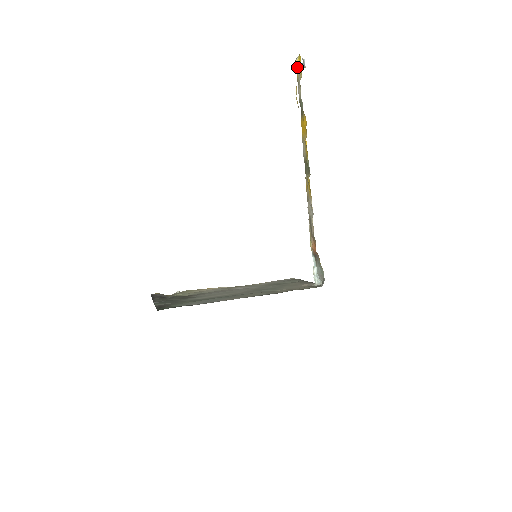
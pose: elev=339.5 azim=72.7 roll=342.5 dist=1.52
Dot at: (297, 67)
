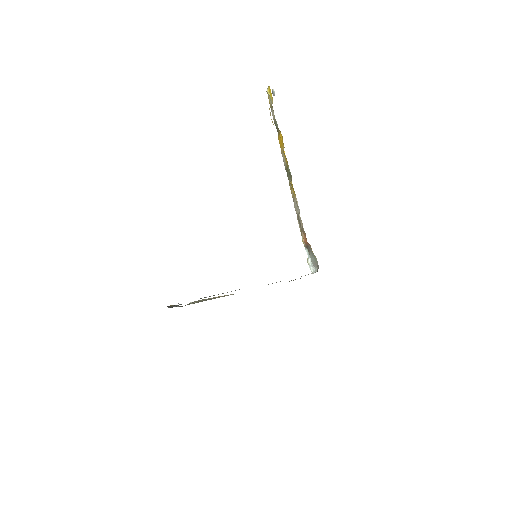
Dot at: (268, 96)
